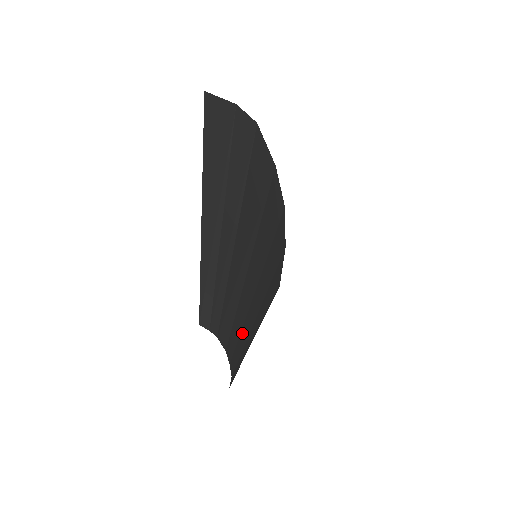
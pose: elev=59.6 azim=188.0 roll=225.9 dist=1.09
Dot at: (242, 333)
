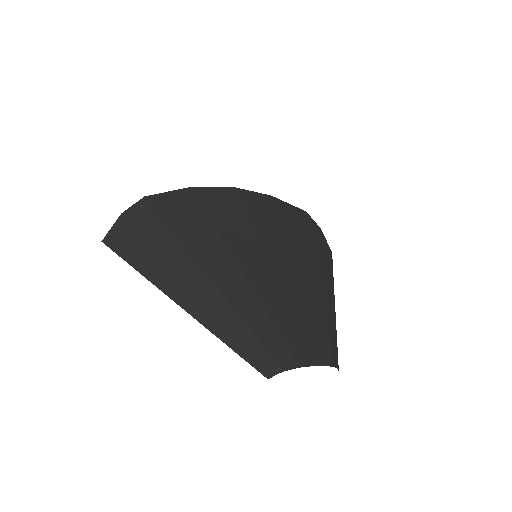
Dot at: (300, 330)
